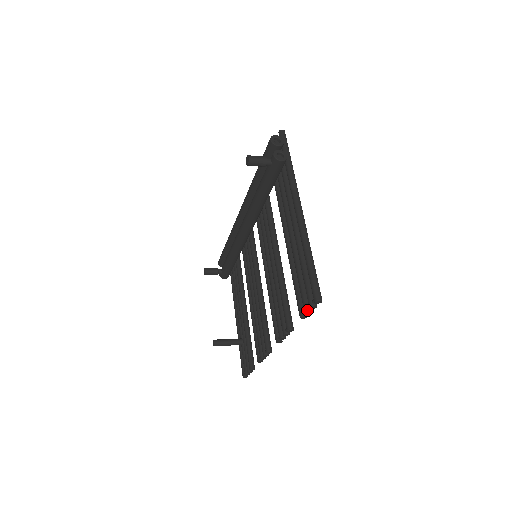
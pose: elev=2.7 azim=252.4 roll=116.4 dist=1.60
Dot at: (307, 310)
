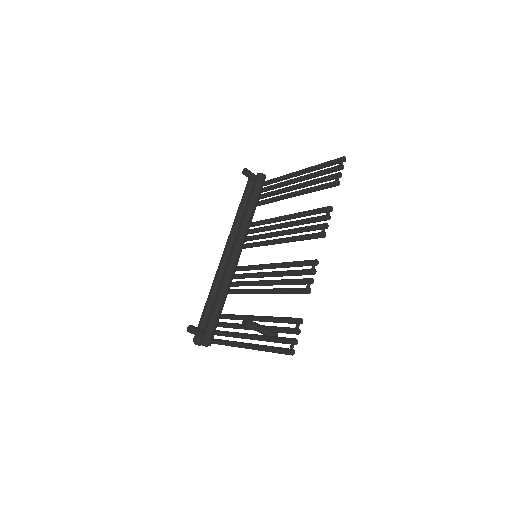
Dot at: (339, 172)
